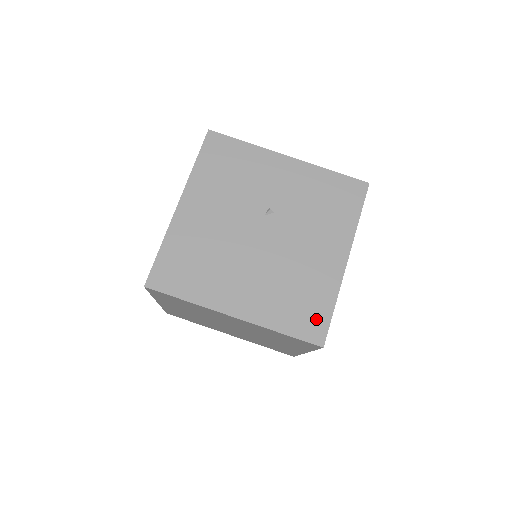
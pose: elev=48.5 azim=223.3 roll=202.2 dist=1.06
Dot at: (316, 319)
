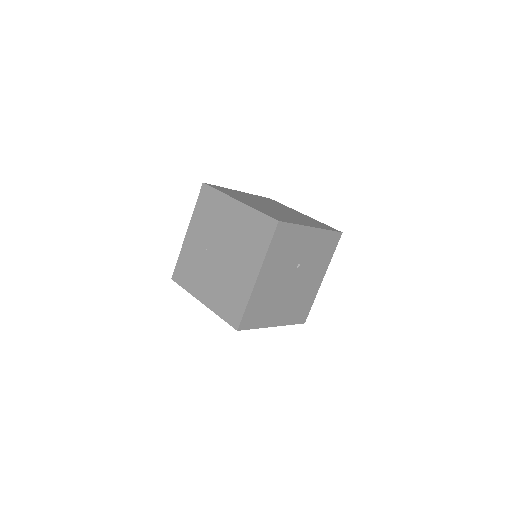
Dot at: (305, 312)
